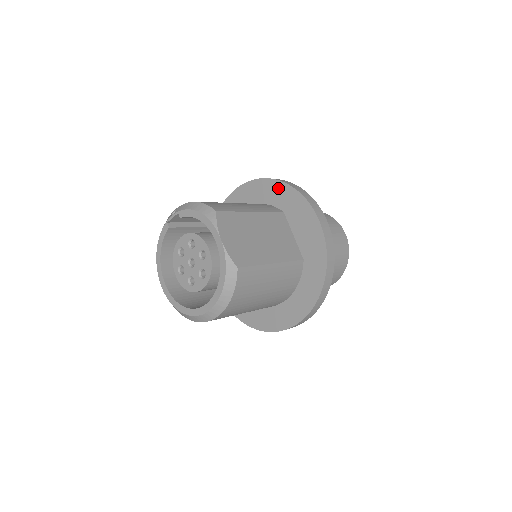
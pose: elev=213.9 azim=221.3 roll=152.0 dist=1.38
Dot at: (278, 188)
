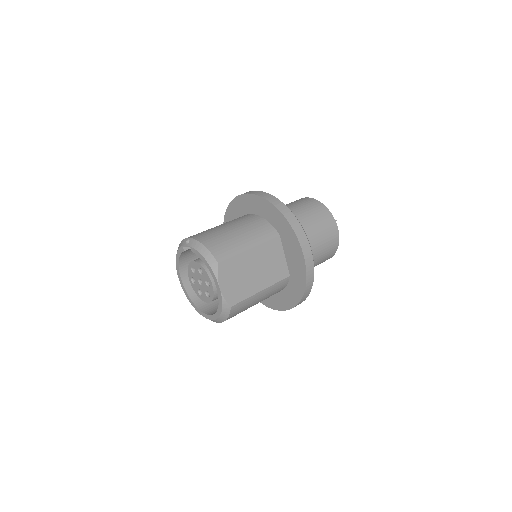
Dot at: (278, 216)
